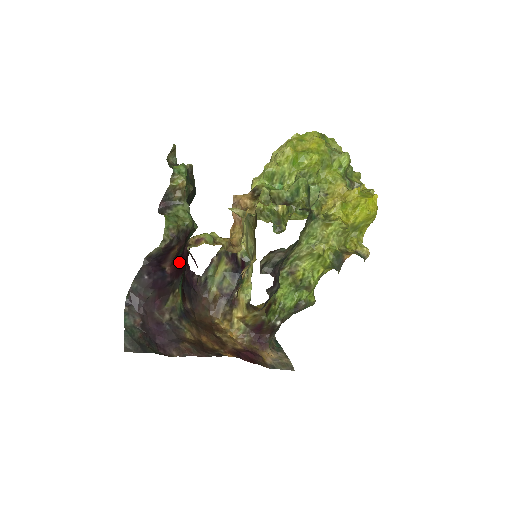
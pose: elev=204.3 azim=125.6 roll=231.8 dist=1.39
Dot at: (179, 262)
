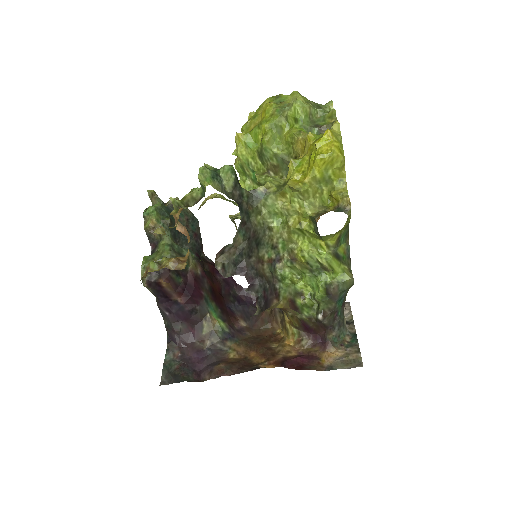
Dot at: (187, 290)
